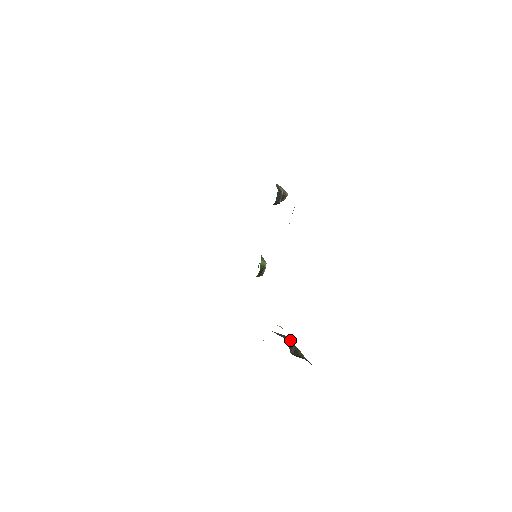
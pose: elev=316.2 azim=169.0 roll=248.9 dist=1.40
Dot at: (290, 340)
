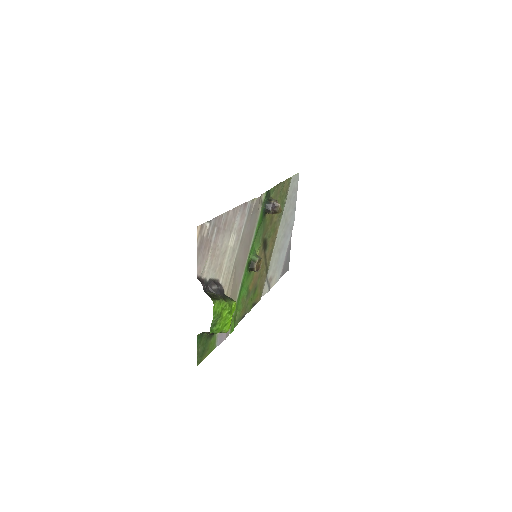
Dot at: (213, 286)
